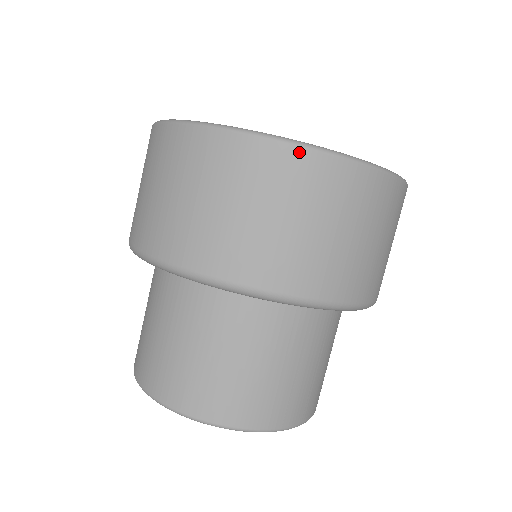
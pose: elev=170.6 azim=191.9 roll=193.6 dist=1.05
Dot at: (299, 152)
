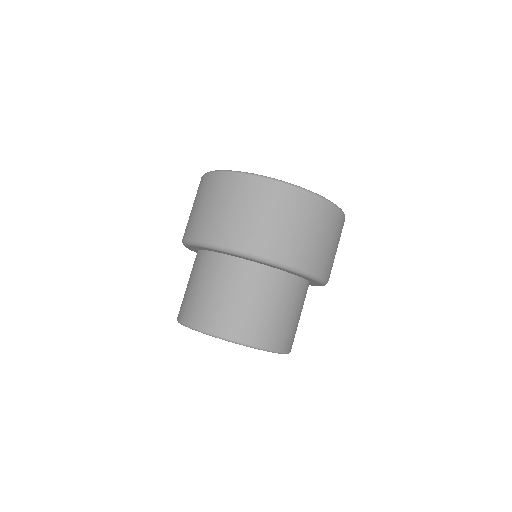
Dot at: (235, 175)
